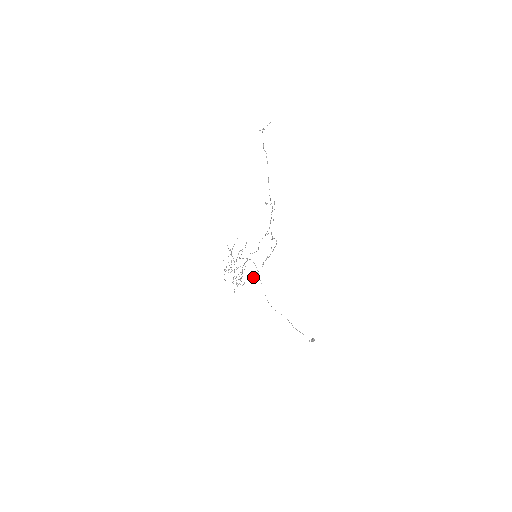
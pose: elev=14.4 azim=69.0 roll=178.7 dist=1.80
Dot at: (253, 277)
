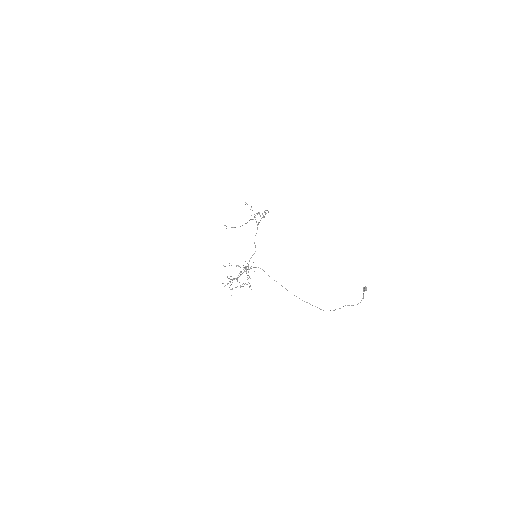
Dot at: (258, 213)
